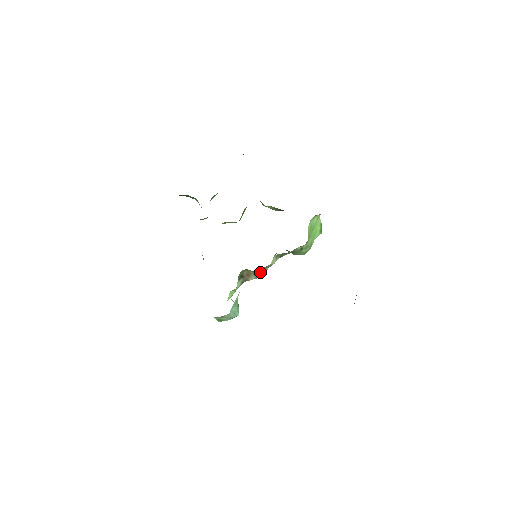
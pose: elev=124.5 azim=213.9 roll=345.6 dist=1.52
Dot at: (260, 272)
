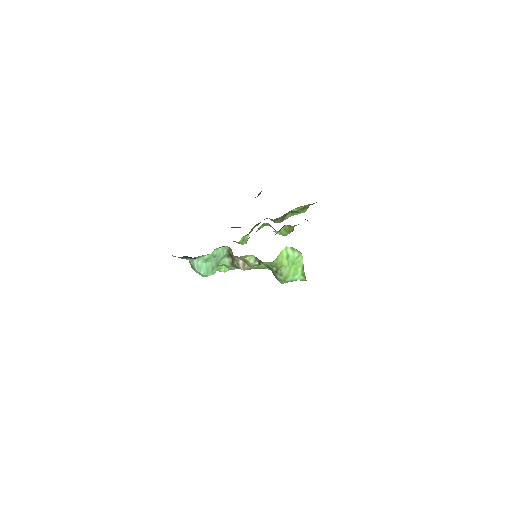
Dot at: (241, 262)
